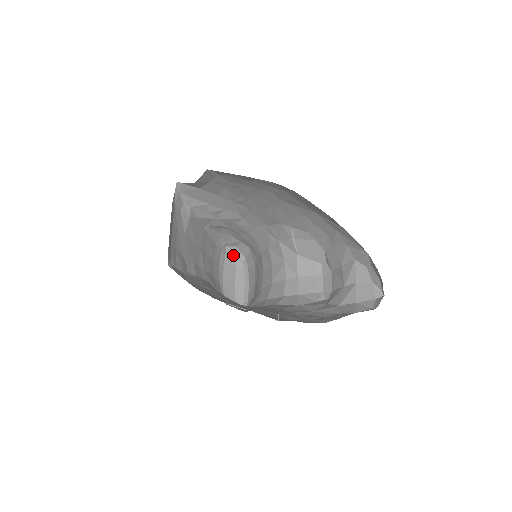
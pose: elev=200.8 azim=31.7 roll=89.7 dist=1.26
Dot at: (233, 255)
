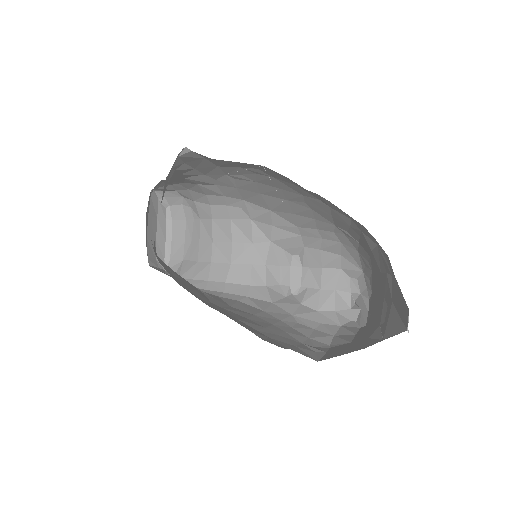
Dot at: (156, 200)
